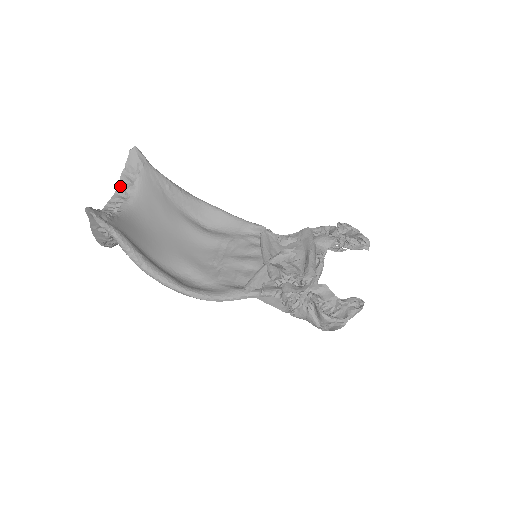
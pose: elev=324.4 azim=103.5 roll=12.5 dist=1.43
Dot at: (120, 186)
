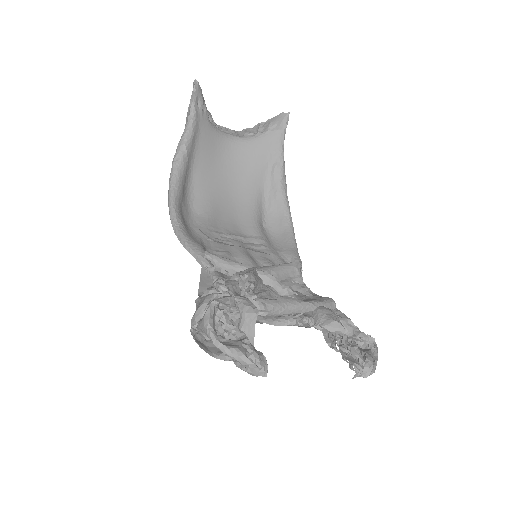
Dot at: (248, 130)
